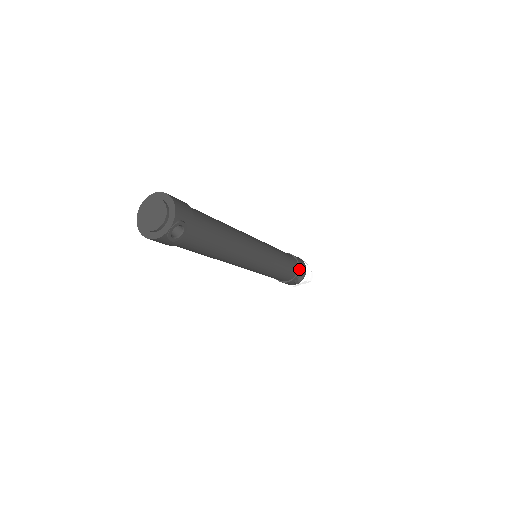
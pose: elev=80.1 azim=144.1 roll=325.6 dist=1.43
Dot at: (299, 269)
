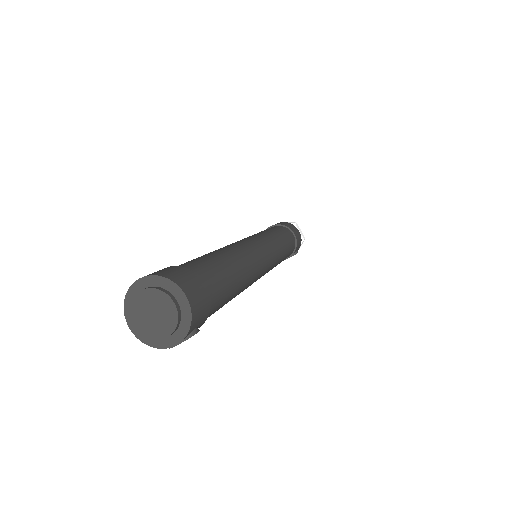
Dot at: (294, 251)
